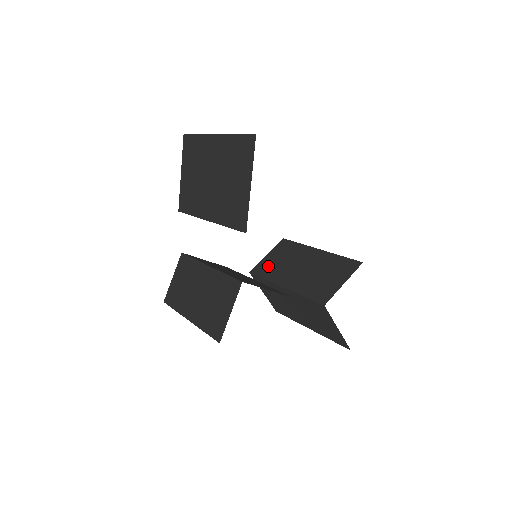
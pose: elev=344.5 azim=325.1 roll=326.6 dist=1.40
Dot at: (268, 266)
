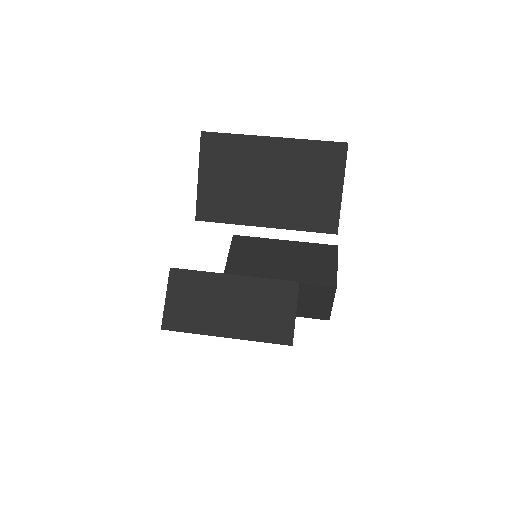
Dot at: (242, 264)
